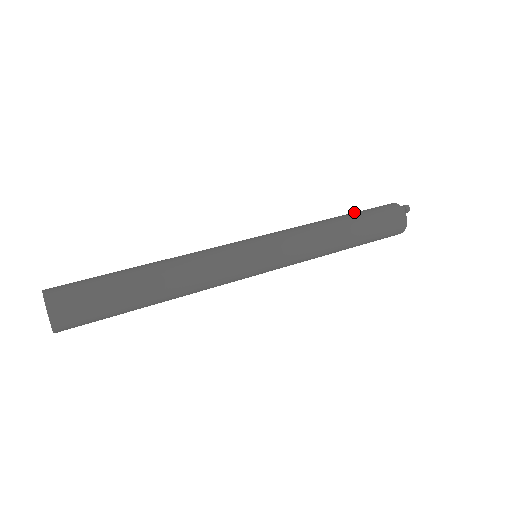
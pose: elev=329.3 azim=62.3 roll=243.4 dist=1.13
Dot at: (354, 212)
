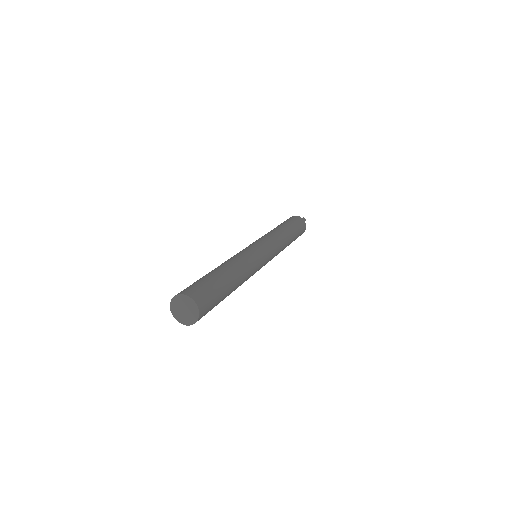
Dot at: (286, 223)
